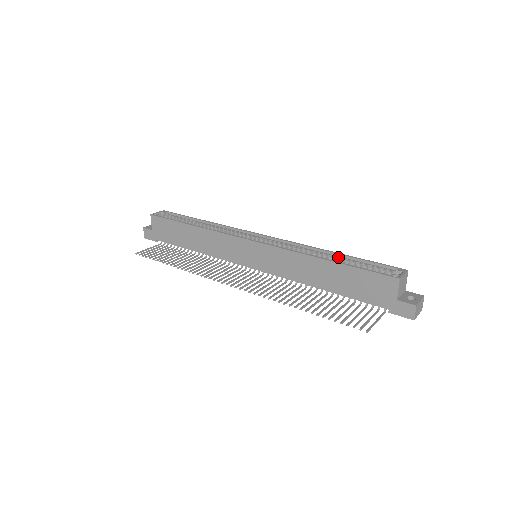
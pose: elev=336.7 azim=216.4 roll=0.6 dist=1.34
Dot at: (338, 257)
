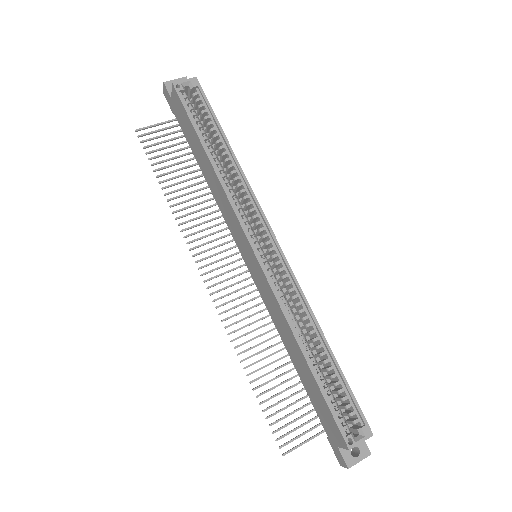
Dot at: (325, 353)
